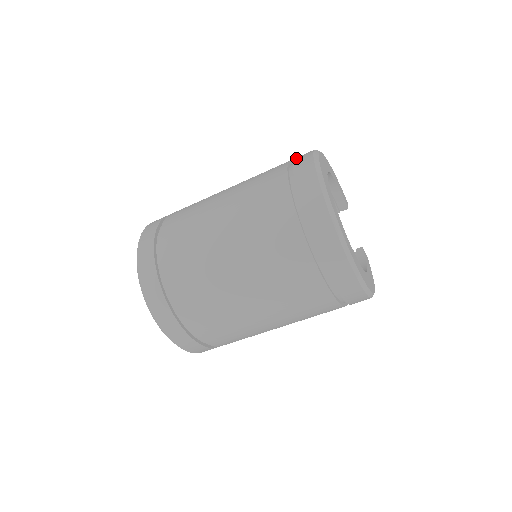
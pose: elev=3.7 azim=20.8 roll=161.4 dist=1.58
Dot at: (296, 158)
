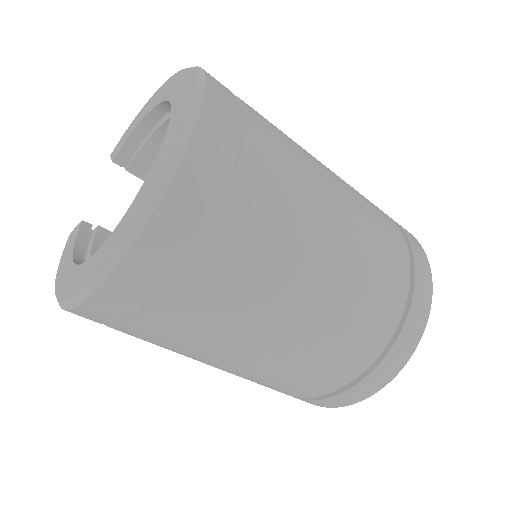
Dot at: occluded
